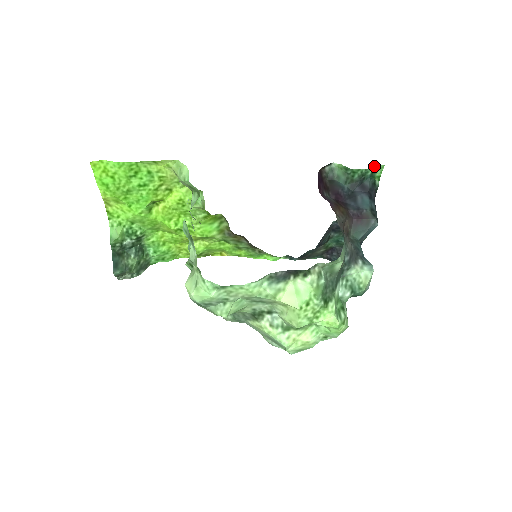
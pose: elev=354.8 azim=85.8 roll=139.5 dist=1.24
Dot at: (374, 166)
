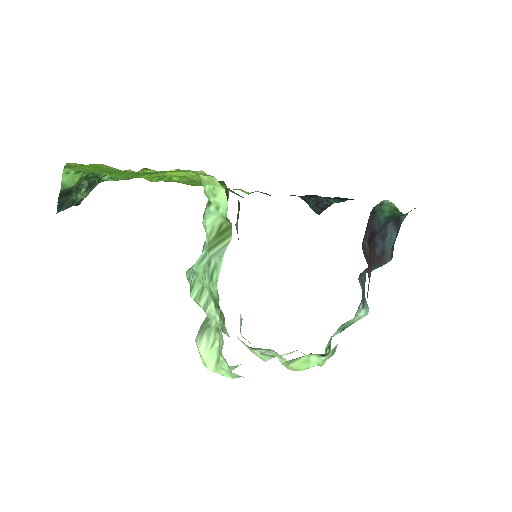
Dot at: occluded
